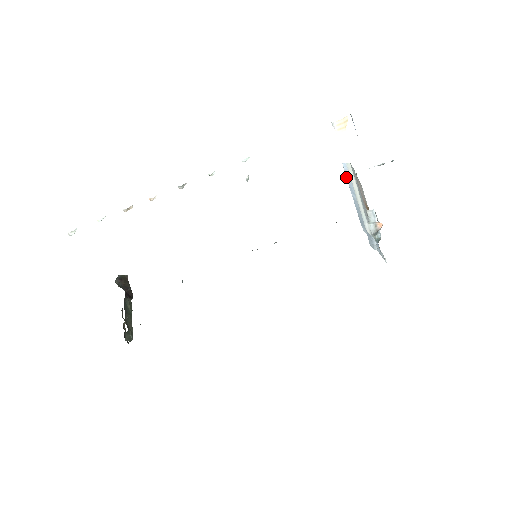
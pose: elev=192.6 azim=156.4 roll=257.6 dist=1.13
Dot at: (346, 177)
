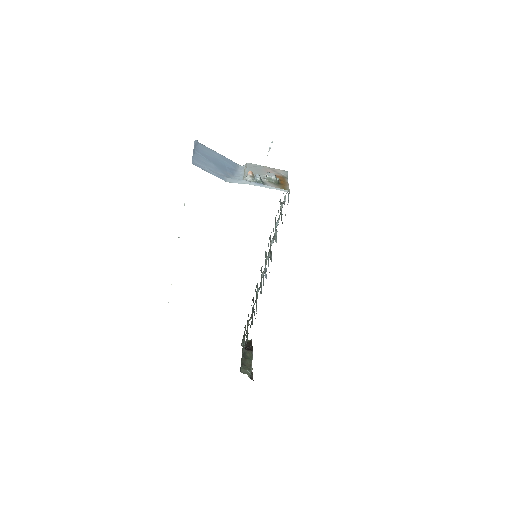
Dot at: (239, 169)
